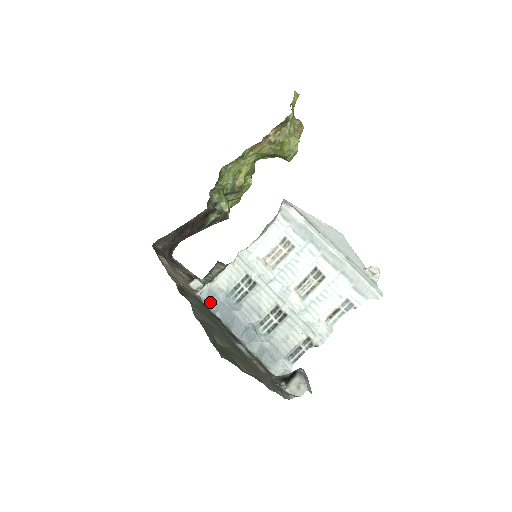
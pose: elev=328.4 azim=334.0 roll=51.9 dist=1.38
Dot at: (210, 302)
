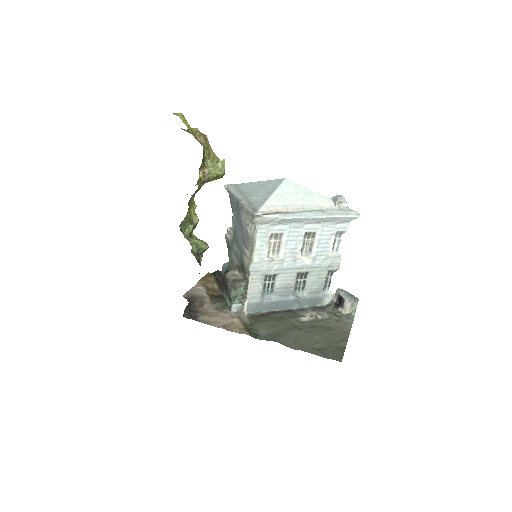
Dot at: (257, 310)
